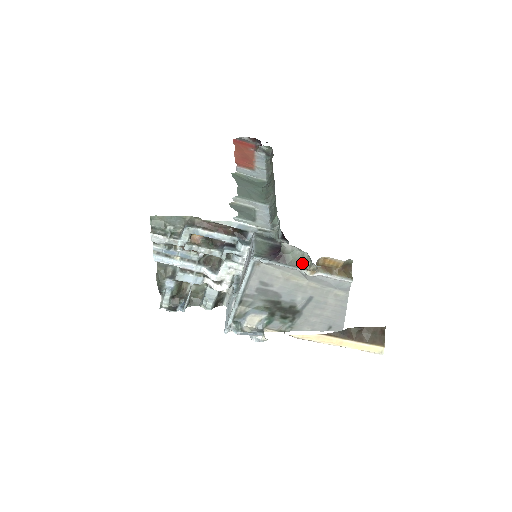
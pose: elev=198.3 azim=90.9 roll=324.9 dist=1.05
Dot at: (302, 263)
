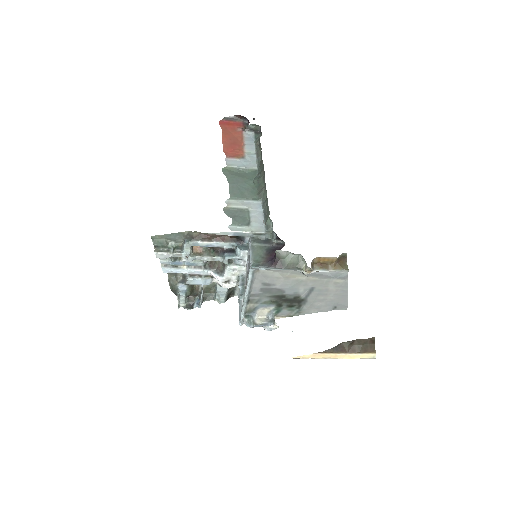
Dot at: (298, 265)
